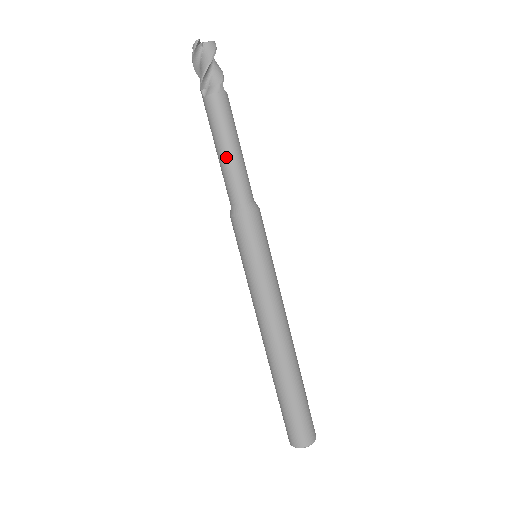
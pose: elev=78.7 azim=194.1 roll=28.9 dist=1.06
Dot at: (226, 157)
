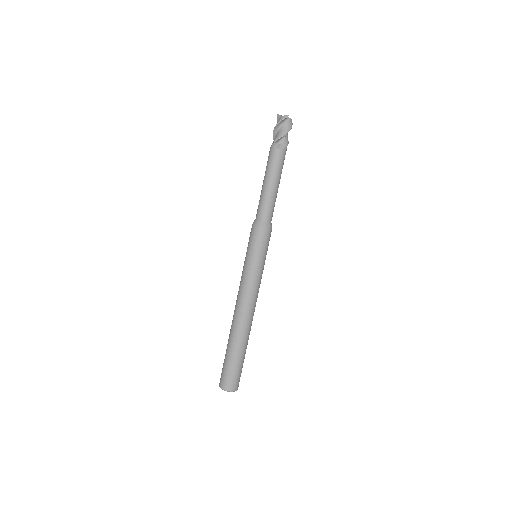
Dot at: (272, 189)
